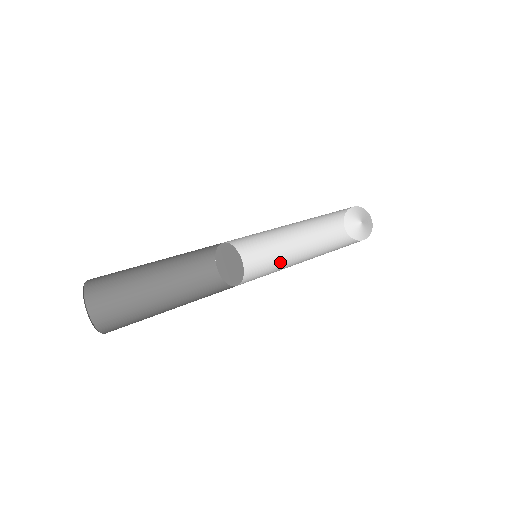
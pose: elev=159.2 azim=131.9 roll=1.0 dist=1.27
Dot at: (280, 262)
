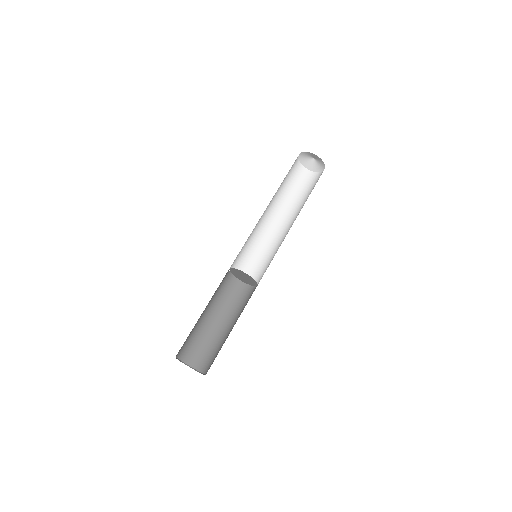
Dot at: (276, 240)
